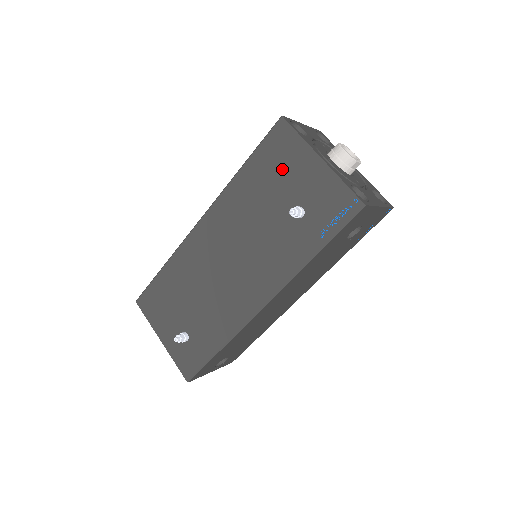
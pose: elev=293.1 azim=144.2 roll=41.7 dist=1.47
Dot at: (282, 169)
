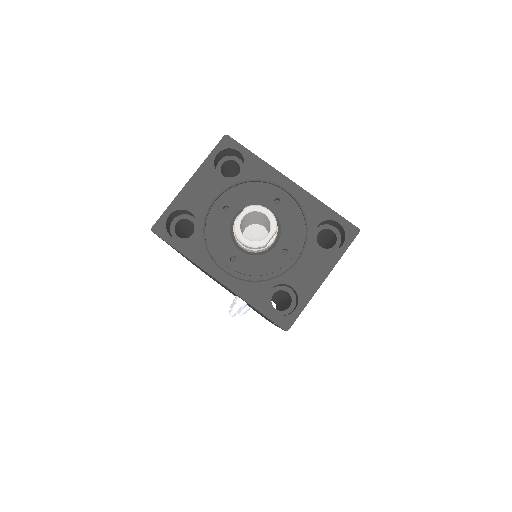
Dot at: occluded
